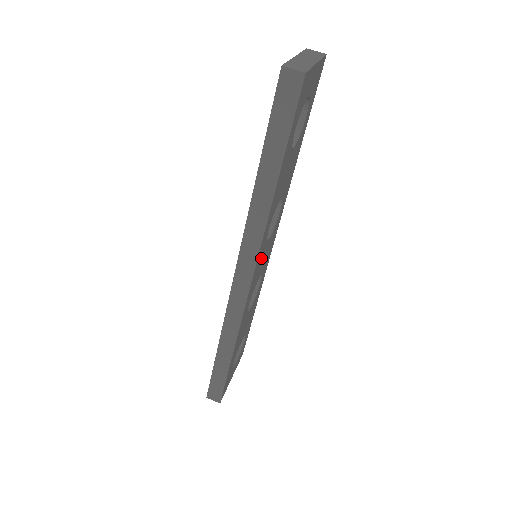
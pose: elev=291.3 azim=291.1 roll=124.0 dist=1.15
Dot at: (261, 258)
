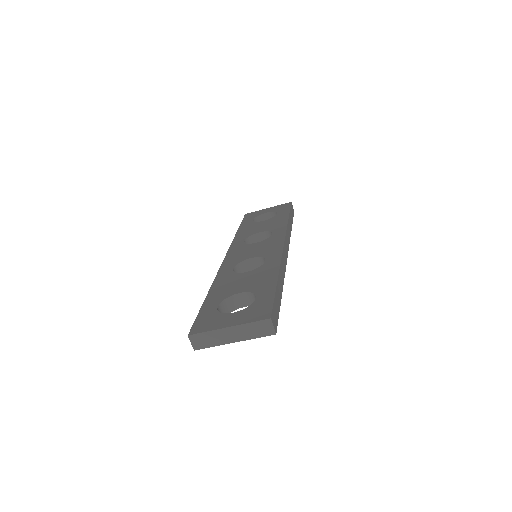
Dot at: occluded
